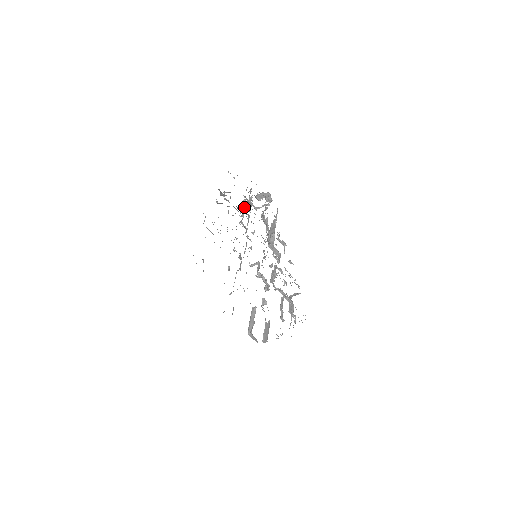
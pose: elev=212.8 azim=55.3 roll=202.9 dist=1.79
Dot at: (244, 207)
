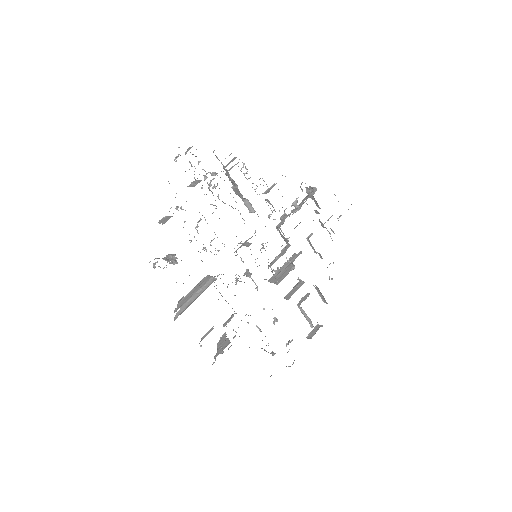
Dot at: occluded
